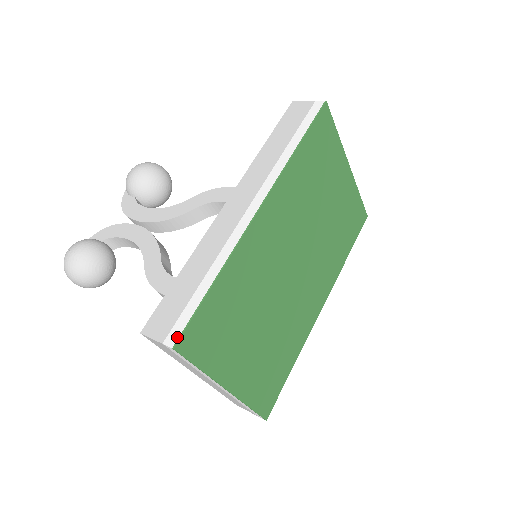
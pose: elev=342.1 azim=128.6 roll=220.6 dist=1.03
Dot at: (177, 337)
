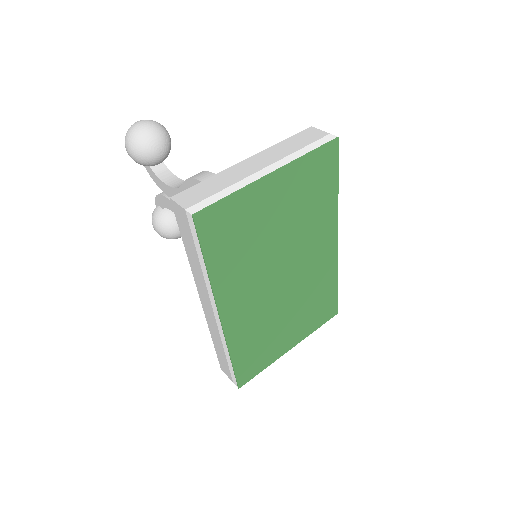
Dot at: (236, 384)
